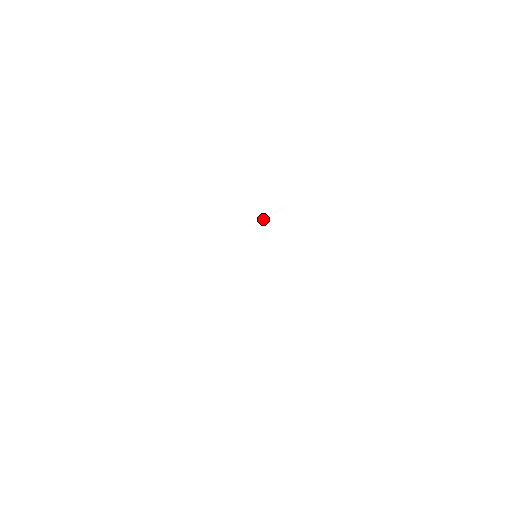
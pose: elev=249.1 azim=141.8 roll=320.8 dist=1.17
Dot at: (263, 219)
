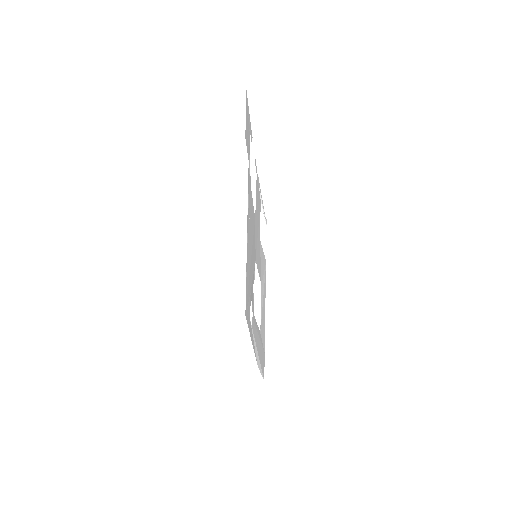
Dot at: (263, 210)
